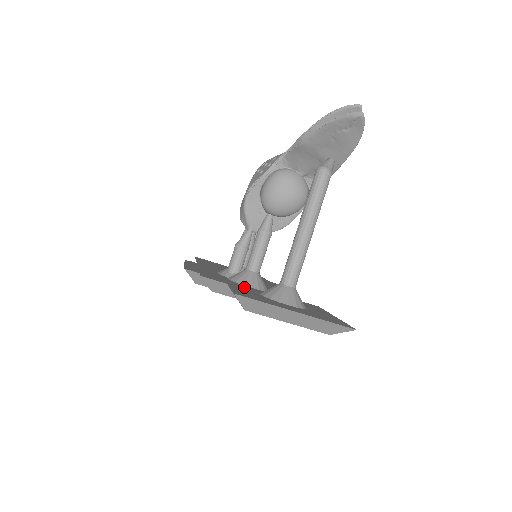
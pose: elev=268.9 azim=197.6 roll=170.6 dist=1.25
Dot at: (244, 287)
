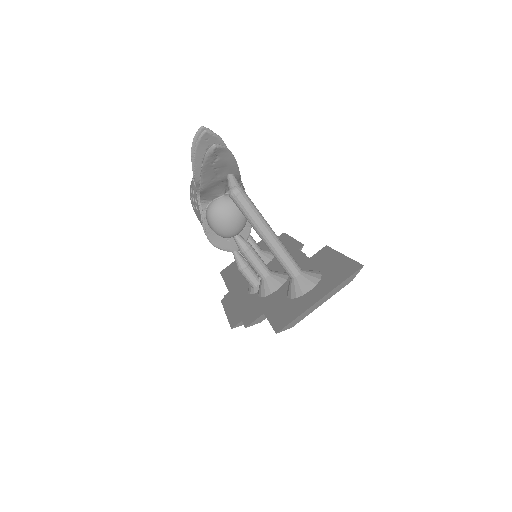
Dot at: (274, 299)
